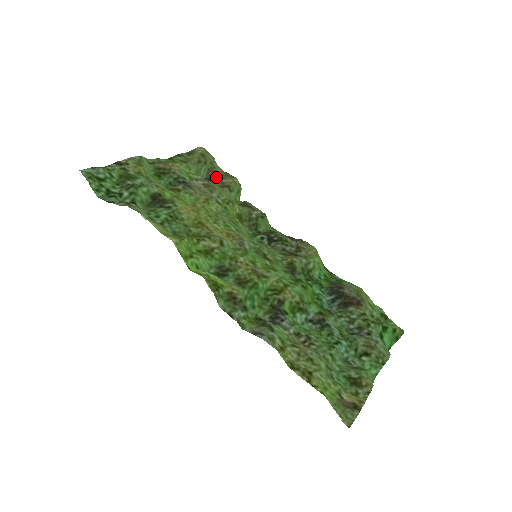
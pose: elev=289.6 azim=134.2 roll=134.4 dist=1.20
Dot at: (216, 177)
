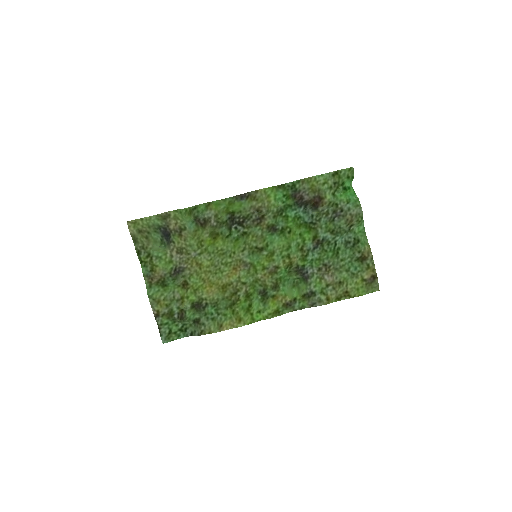
Dot at: (165, 230)
